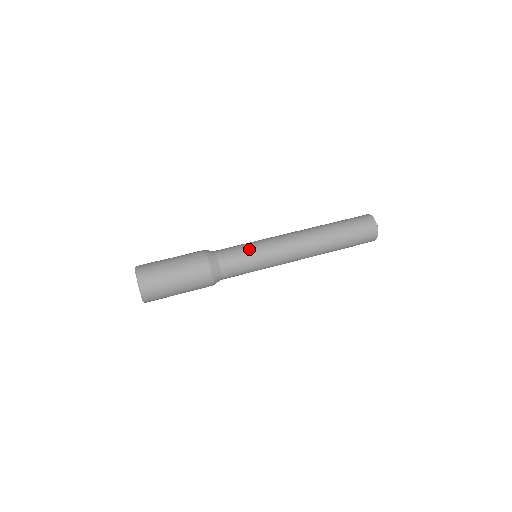
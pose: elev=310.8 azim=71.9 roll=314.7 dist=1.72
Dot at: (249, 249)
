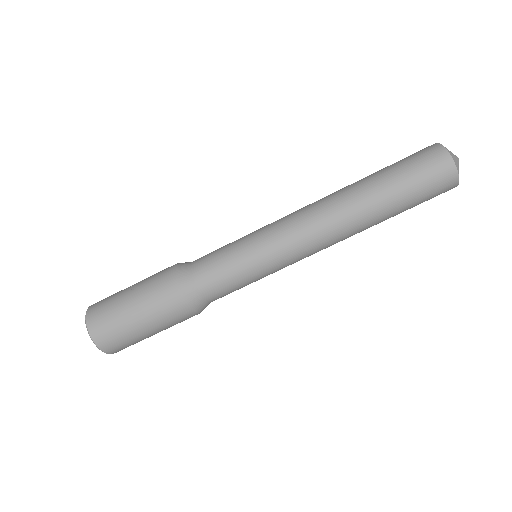
Dot at: (240, 259)
